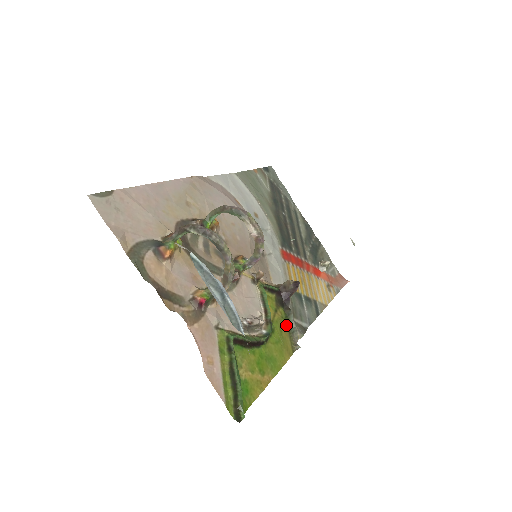
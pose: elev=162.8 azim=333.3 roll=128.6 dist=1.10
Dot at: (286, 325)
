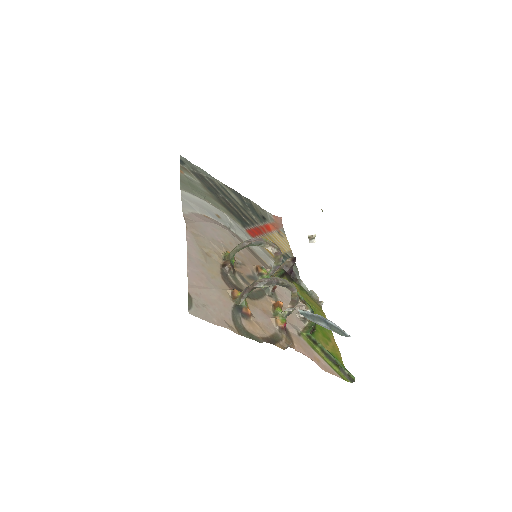
Dot at: (305, 293)
